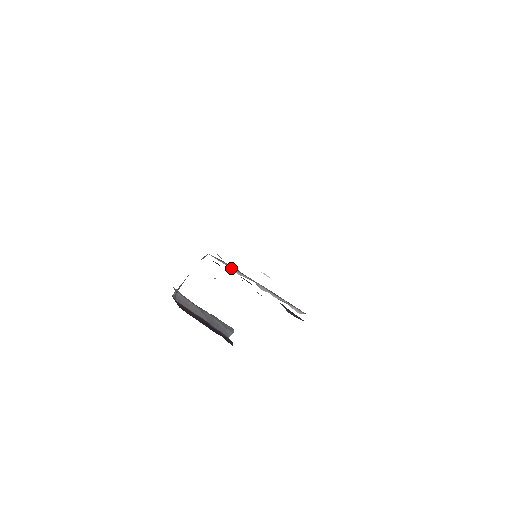
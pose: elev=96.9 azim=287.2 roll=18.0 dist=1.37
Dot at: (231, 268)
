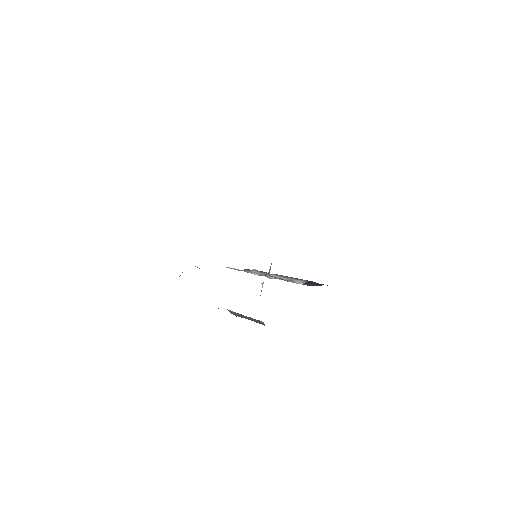
Dot at: (252, 273)
